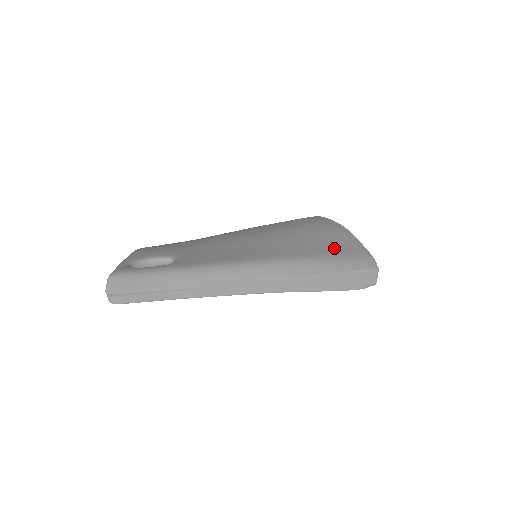
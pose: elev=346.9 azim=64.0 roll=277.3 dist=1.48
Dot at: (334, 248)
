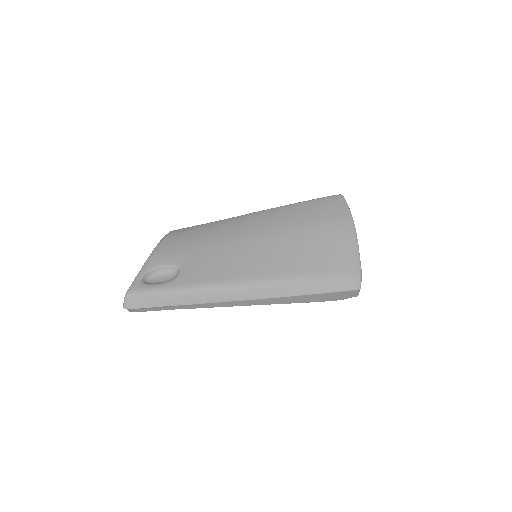
Dot at: (324, 263)
